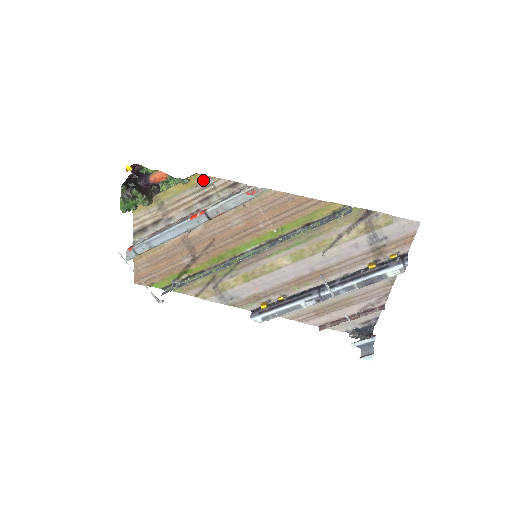
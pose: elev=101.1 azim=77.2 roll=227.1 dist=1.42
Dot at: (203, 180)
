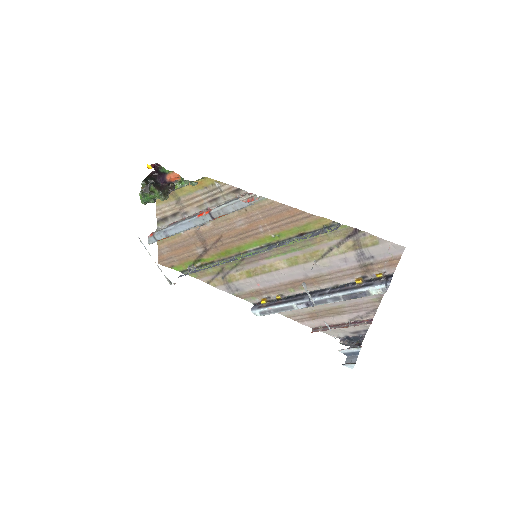
Dot at: (212, 183)
